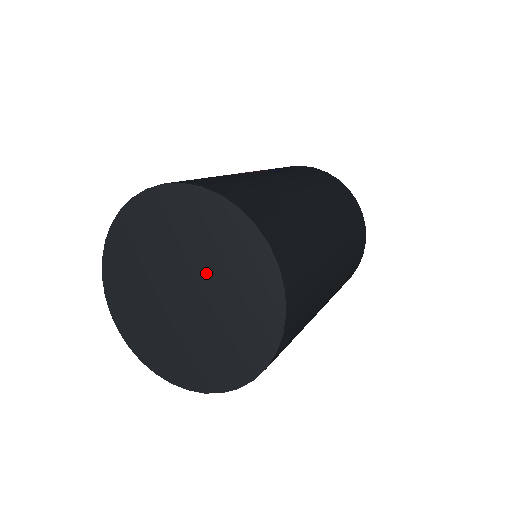
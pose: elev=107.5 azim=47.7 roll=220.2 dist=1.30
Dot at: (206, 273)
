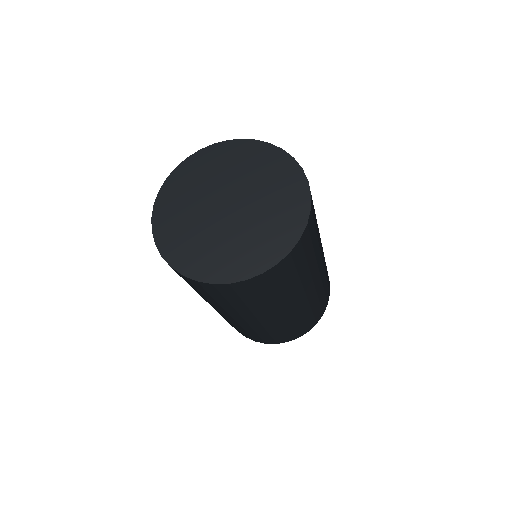
Dot at: (255, 203)
